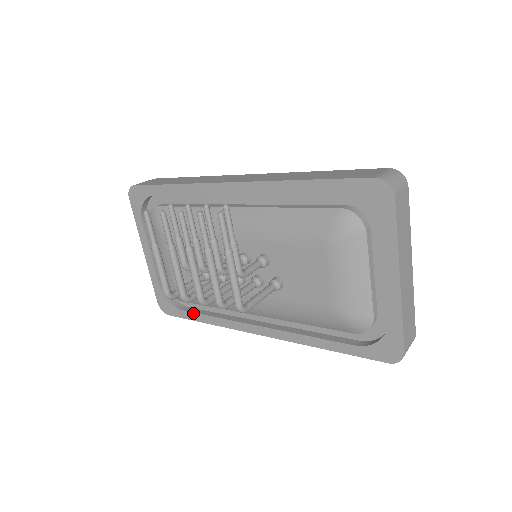
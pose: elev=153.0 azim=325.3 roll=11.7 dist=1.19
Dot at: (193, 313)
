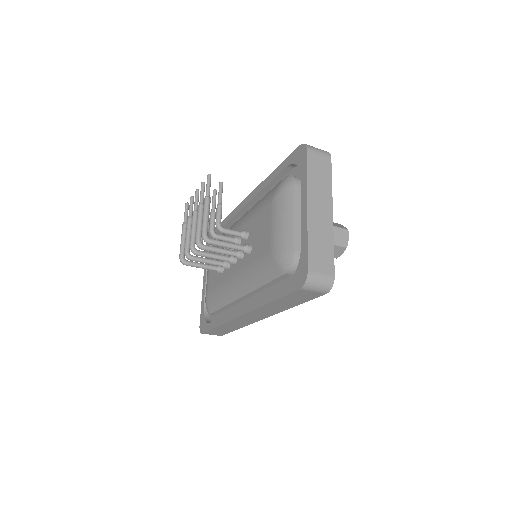
Dot at: (213, 321)
